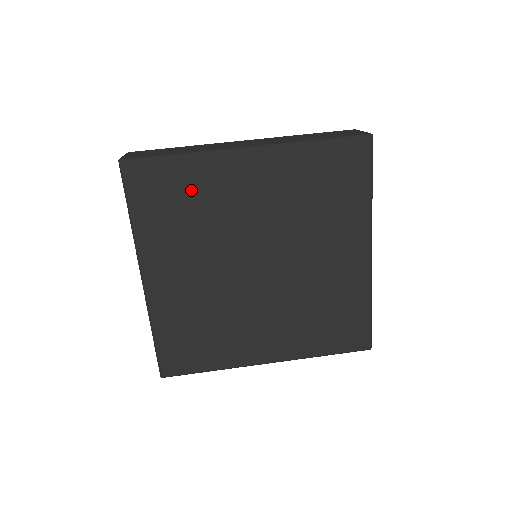
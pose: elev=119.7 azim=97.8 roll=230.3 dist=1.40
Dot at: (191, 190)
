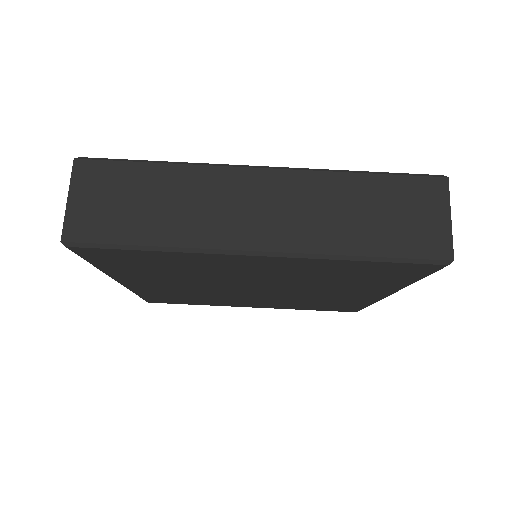
Dot at: (172, 263)
